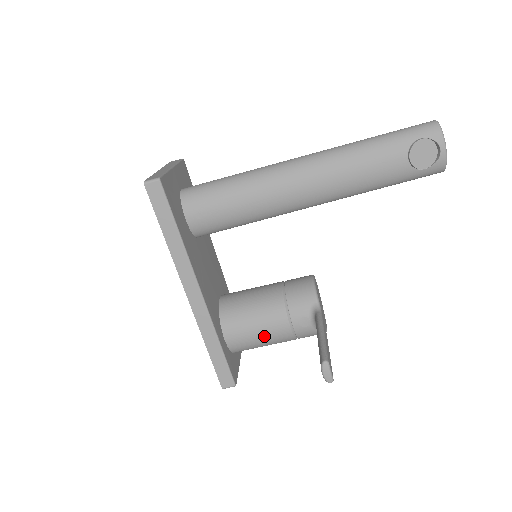
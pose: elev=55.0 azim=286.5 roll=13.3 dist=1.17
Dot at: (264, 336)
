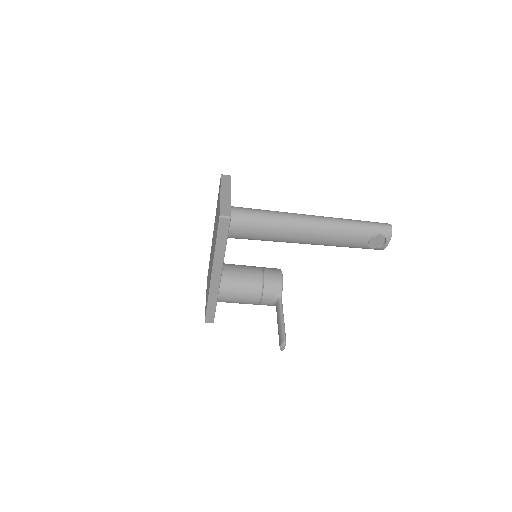
Dot at: (242, 301)
